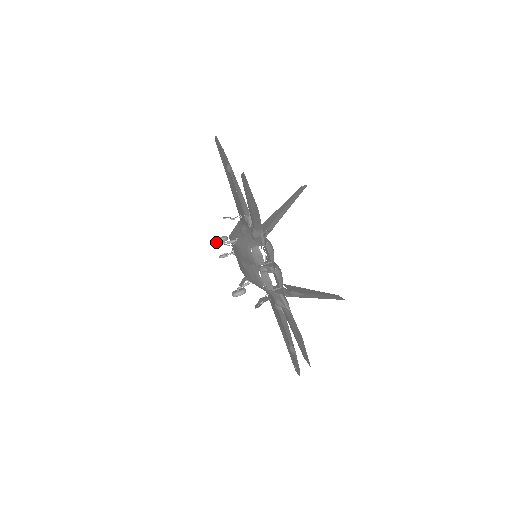
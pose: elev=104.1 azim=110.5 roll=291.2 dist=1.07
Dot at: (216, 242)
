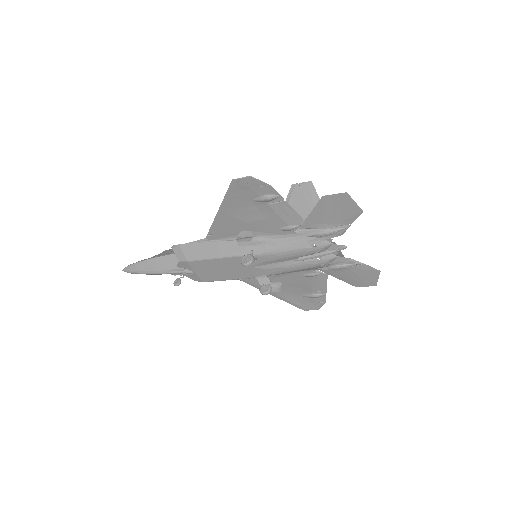
Dot at: (252, 263)
